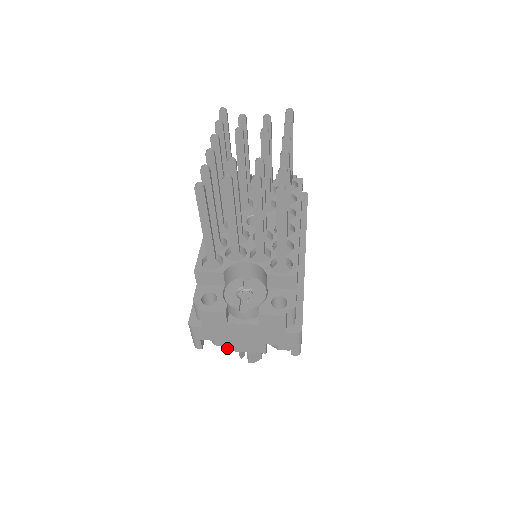
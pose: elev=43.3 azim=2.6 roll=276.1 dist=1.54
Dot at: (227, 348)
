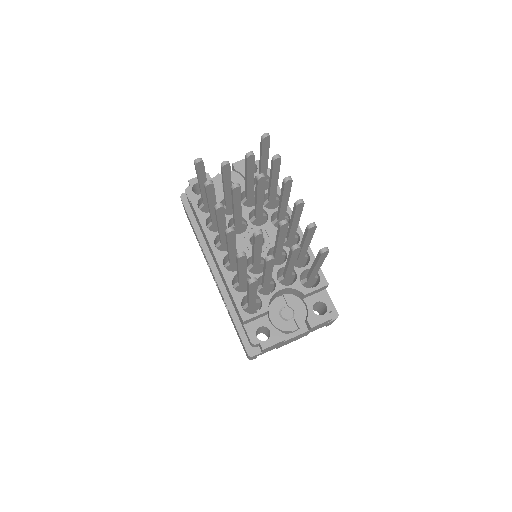
Dot at: (277, 348)
